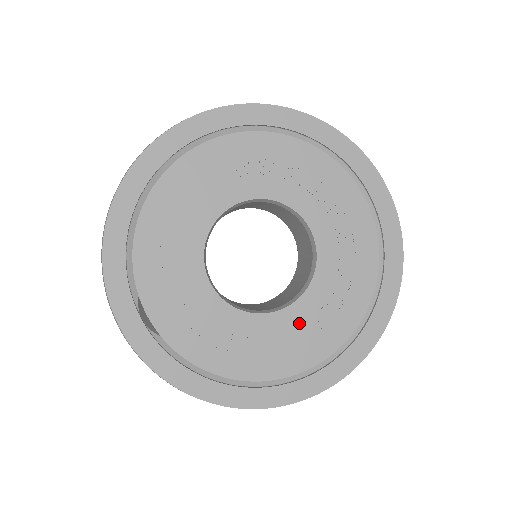
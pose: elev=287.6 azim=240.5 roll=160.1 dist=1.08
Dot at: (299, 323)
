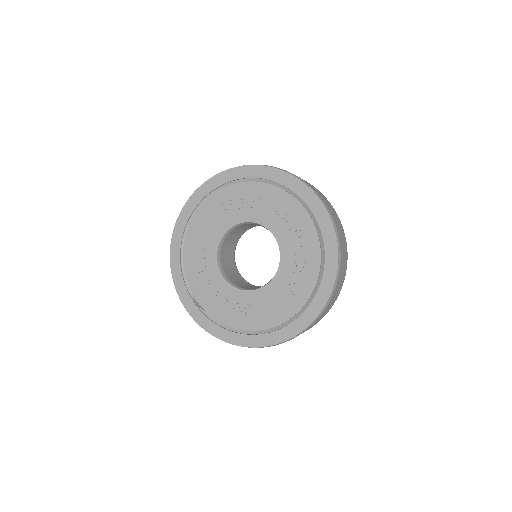
Dot at: (277, 292)
